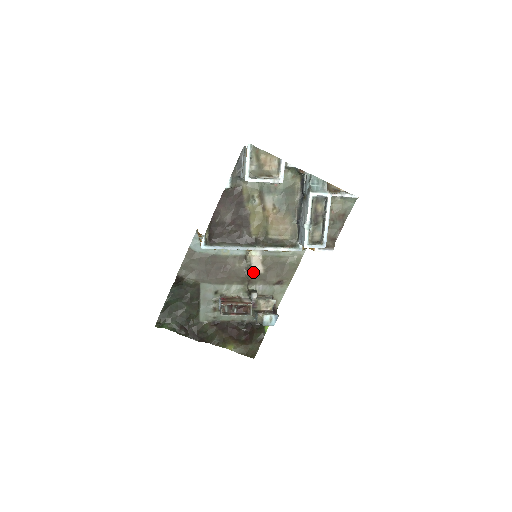
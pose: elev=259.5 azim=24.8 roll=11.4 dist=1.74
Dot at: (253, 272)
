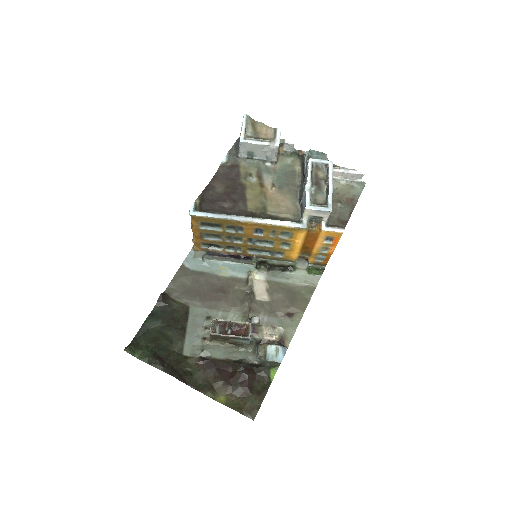
Dot at: (256, 298)
